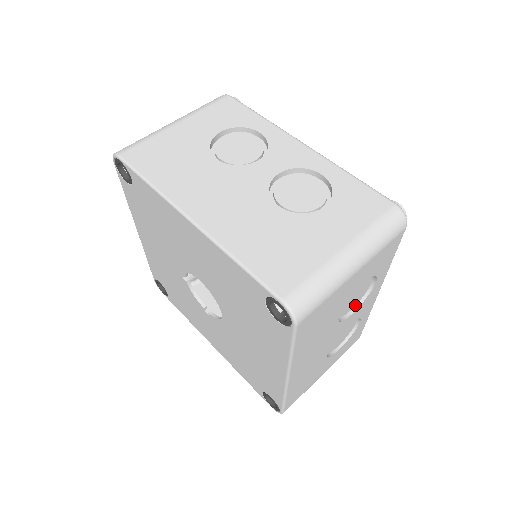
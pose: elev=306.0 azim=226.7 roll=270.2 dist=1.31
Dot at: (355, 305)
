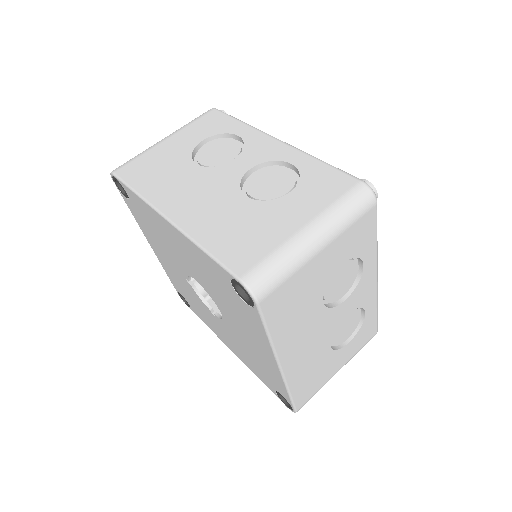
Dot at: (347, 291)
